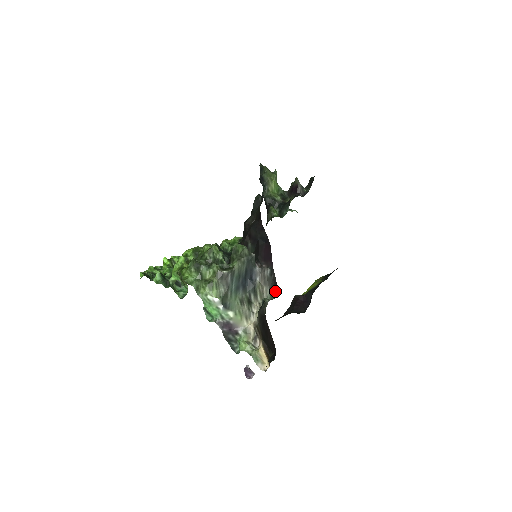
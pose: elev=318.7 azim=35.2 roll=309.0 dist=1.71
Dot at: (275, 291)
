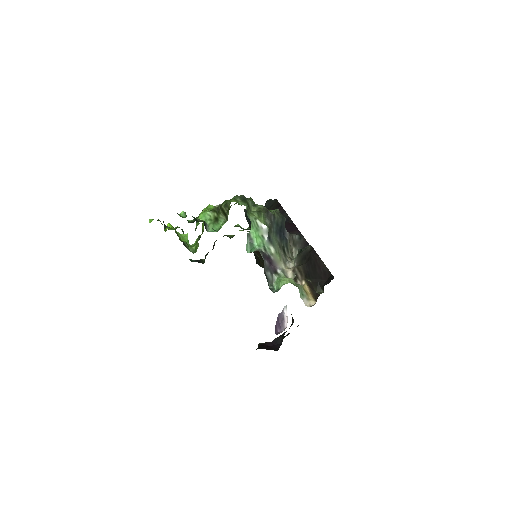
Dot at: occluded
